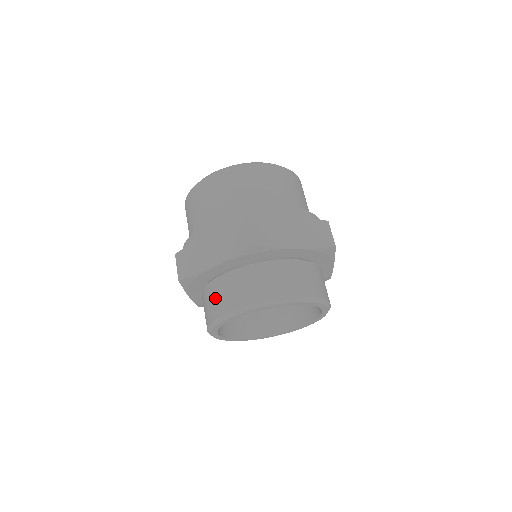
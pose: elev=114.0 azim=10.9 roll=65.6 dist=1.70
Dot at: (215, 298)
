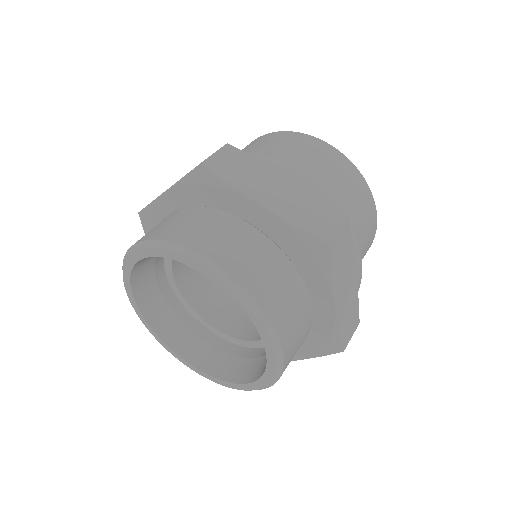
Dot at: occluded
